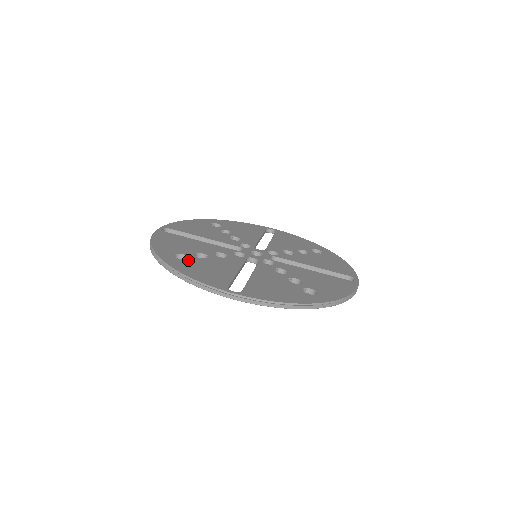
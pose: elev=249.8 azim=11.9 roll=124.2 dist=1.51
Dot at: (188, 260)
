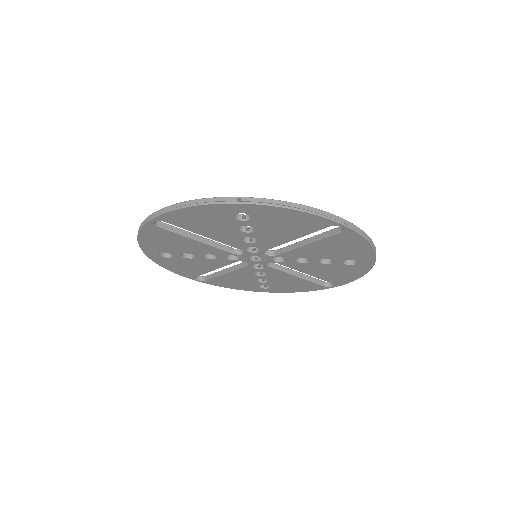
Dot at: occluded
